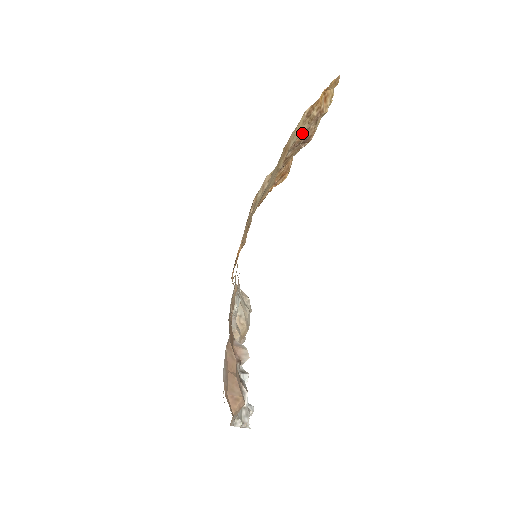
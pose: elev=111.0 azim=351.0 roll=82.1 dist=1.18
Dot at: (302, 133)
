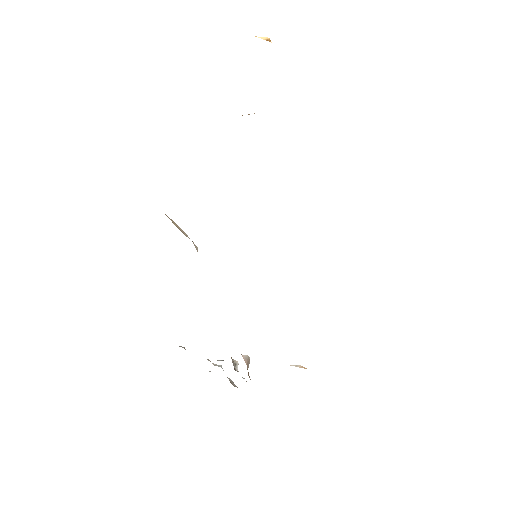
Dot at: occluded
